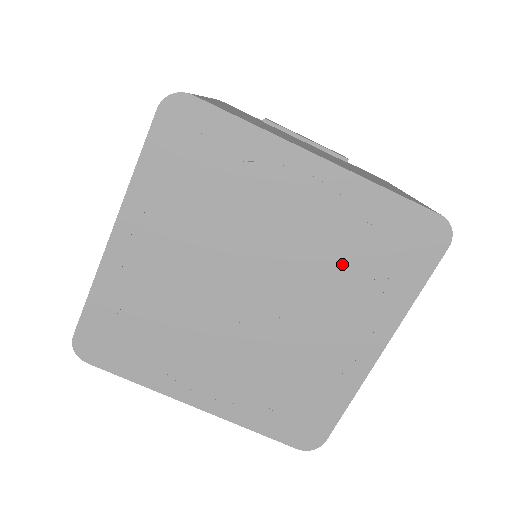
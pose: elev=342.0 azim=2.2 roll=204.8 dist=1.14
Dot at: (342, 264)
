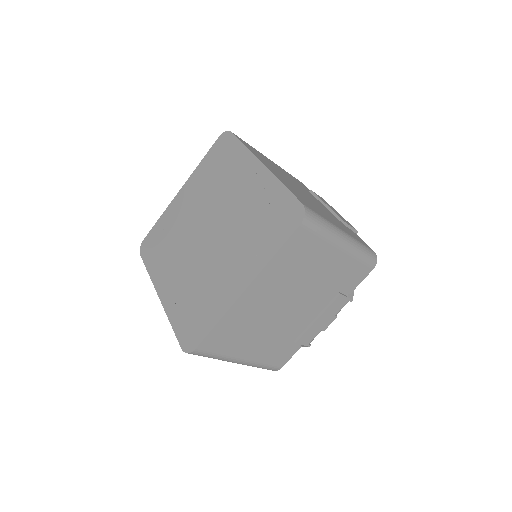
Dot at: (249, 225)
